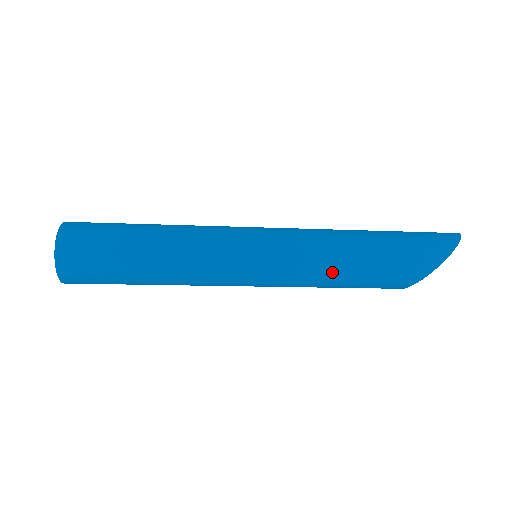
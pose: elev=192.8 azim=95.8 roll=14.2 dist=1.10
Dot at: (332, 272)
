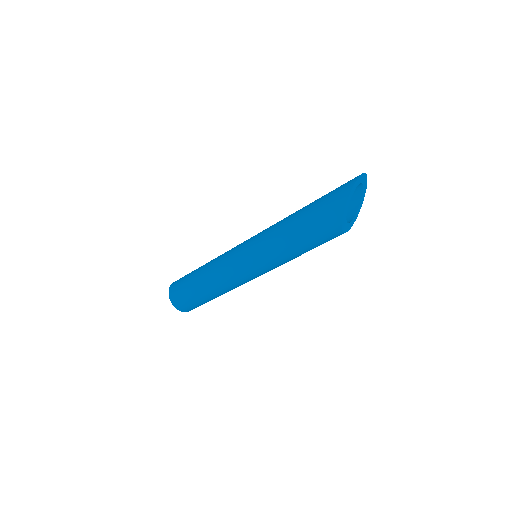
Dot at: (285, 247)
